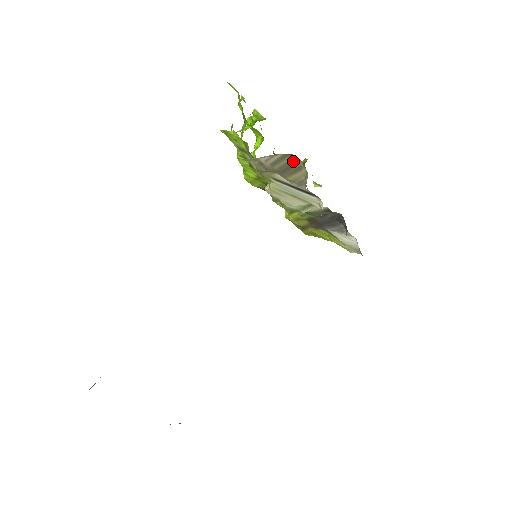
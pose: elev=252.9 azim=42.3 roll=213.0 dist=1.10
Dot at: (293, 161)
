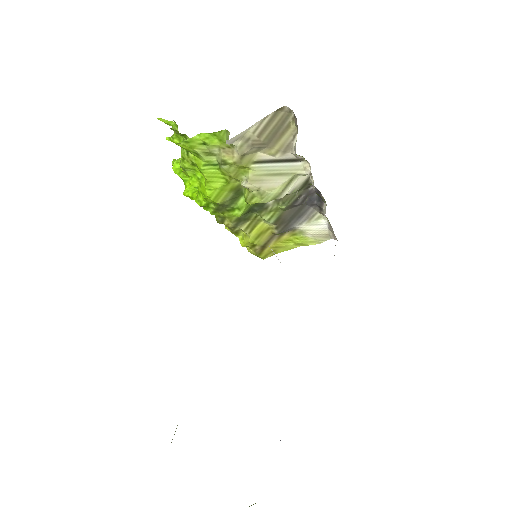
Dot at: (282, 119)
